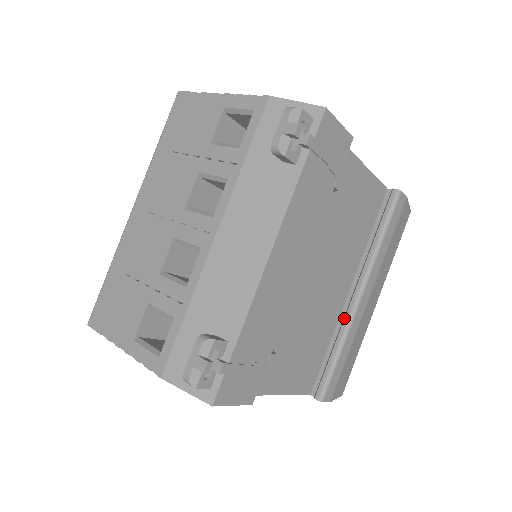
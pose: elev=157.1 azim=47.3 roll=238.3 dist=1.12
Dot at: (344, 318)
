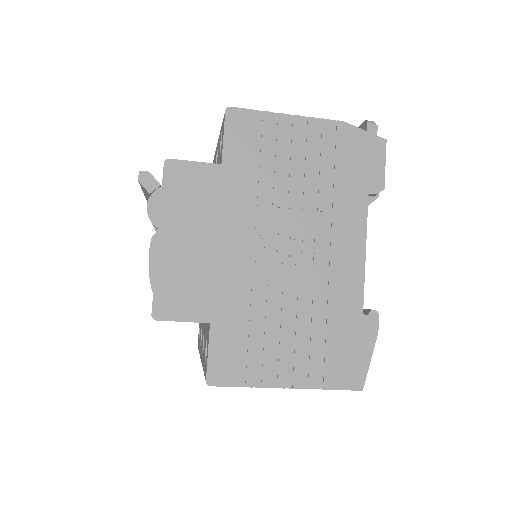
Dot at: occluded
